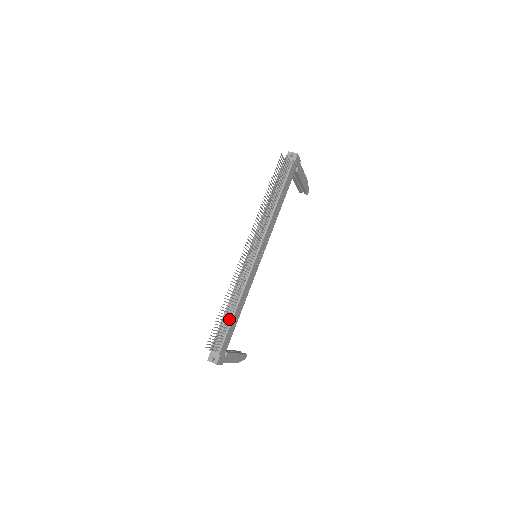
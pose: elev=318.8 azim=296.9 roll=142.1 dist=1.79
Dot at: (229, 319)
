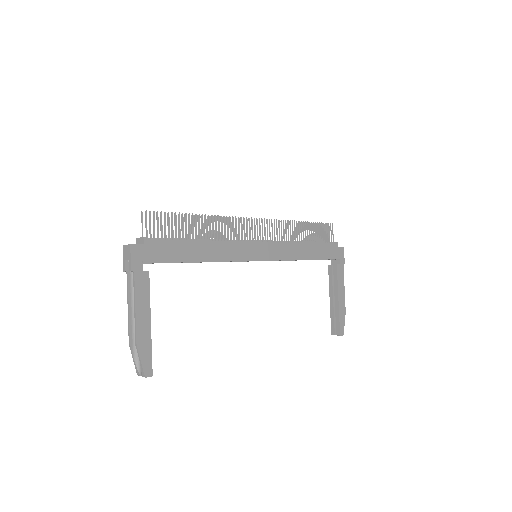
Dot at: (187, 236)
